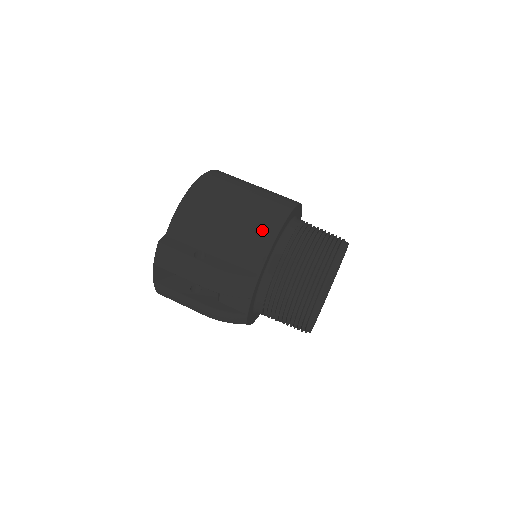
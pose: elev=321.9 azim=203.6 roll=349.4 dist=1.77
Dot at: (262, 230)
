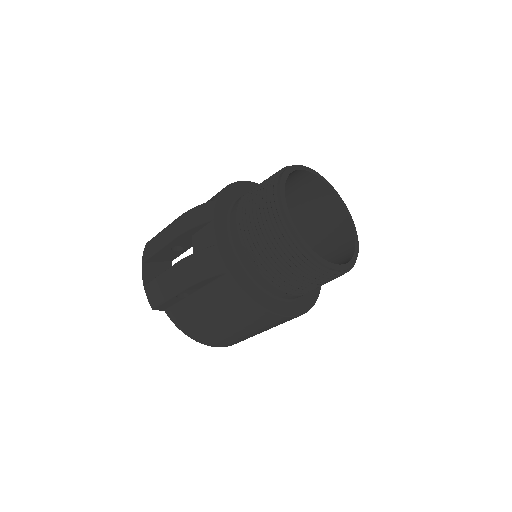
Dot at: occluded
